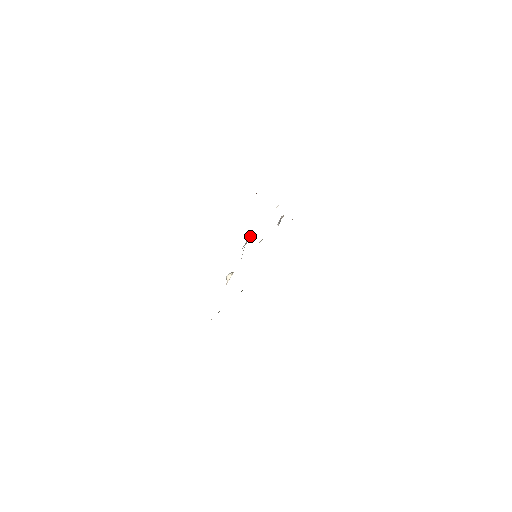
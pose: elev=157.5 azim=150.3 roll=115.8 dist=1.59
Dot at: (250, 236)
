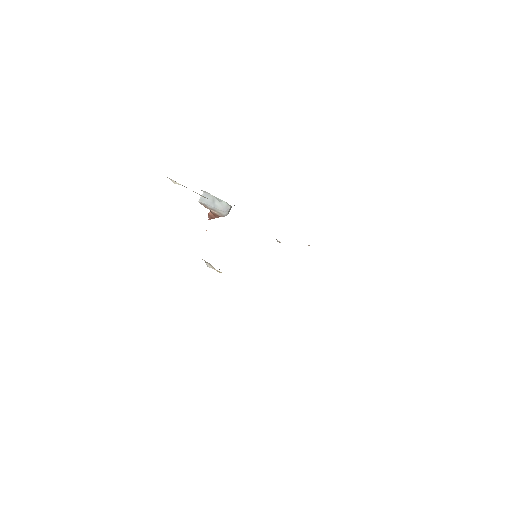
Dot at: occluded
